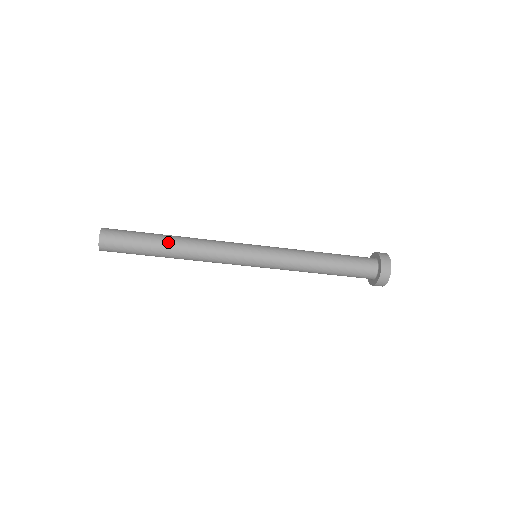
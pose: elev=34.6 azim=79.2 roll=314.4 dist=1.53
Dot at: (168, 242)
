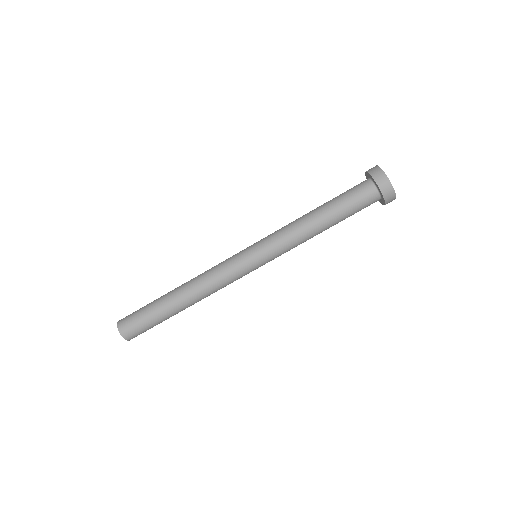
Dot at: (172, 292)
